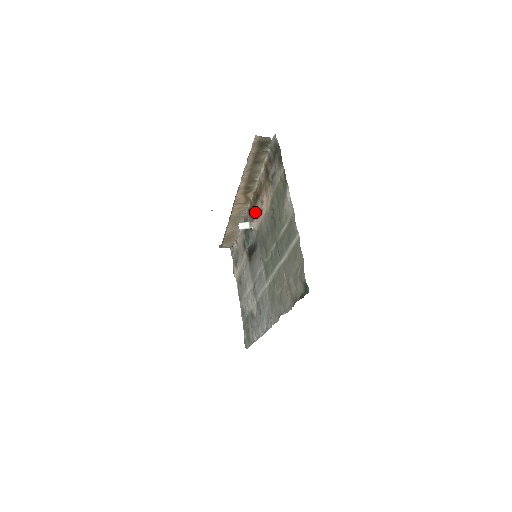
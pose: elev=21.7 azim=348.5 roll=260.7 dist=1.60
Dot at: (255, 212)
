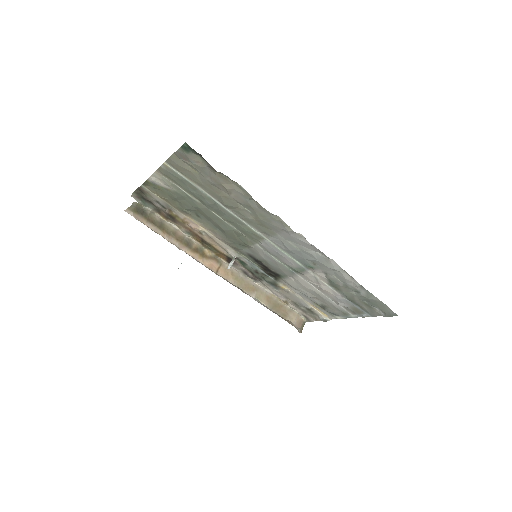
Dot at: (220, 250)
